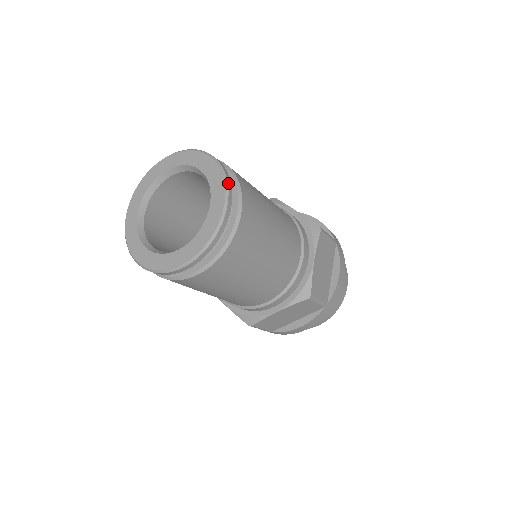
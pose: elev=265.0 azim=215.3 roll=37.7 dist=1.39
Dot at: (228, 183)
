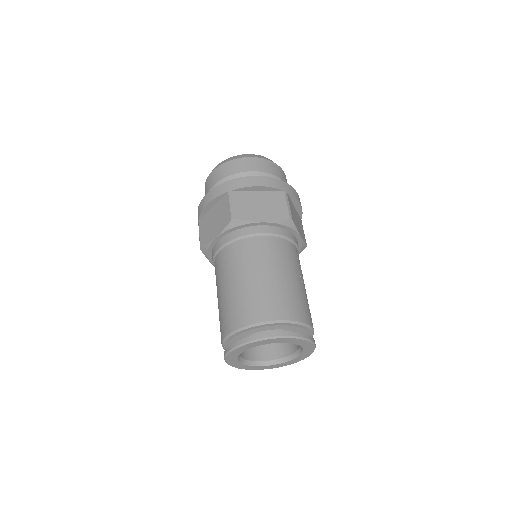
Dot at: occluded
